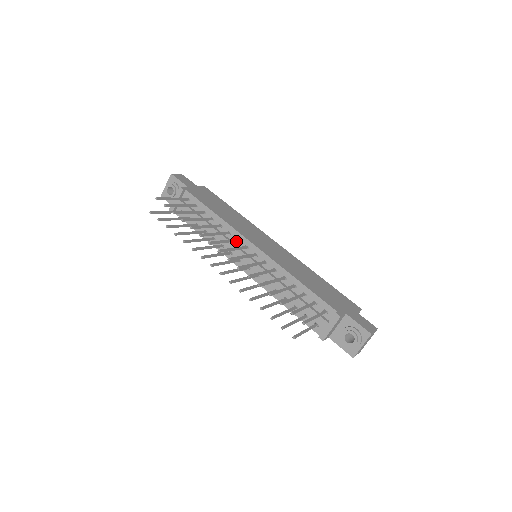
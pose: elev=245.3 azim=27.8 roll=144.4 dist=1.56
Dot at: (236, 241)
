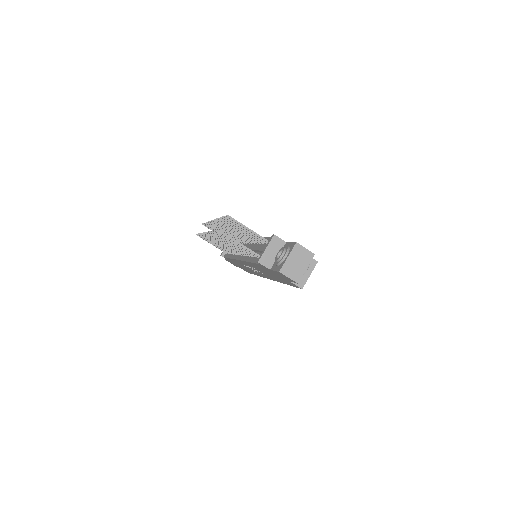
Dot at: (242, 242)
